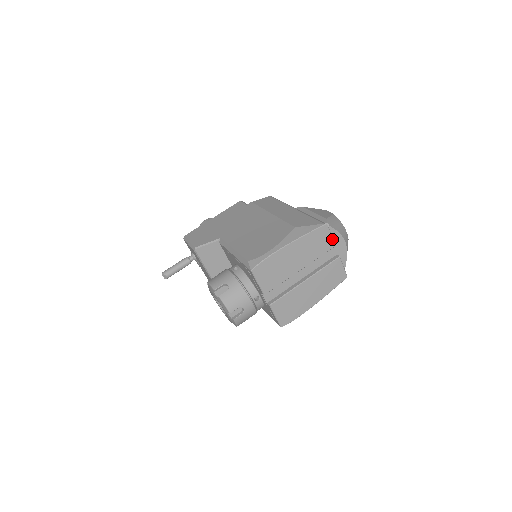
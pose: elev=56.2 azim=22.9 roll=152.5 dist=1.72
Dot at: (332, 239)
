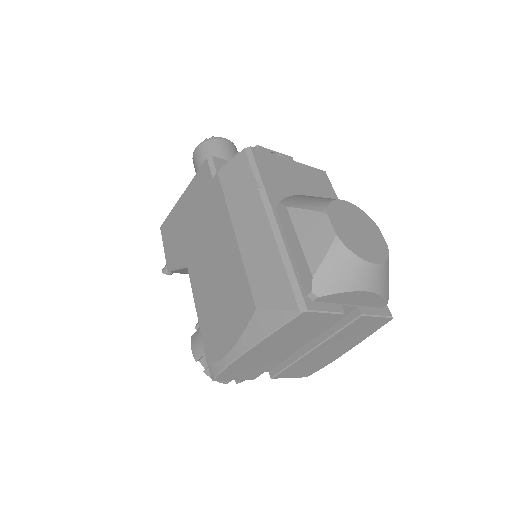
Dot at: (330, 313)
